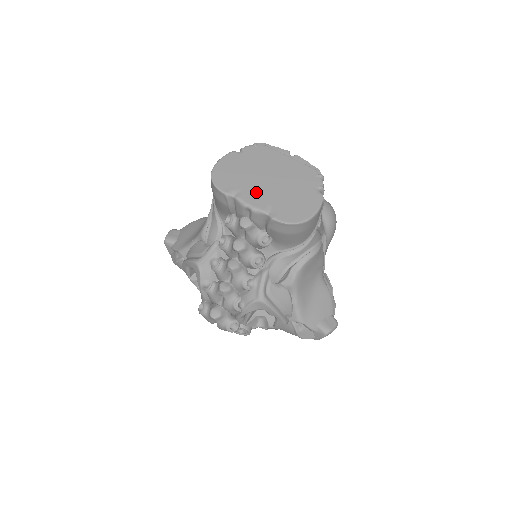
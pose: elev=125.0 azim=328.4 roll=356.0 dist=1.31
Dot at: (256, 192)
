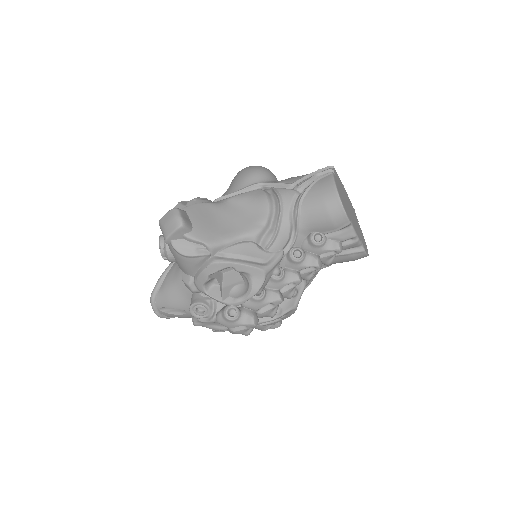
Dot at: (354, 223)
